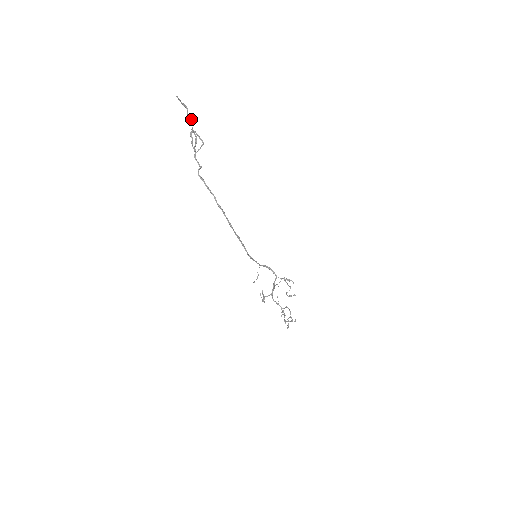
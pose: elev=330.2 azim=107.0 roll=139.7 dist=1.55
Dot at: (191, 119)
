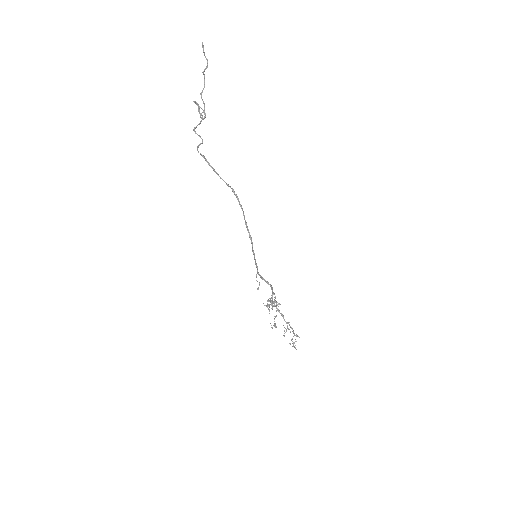
Dot at: (204, 79)
